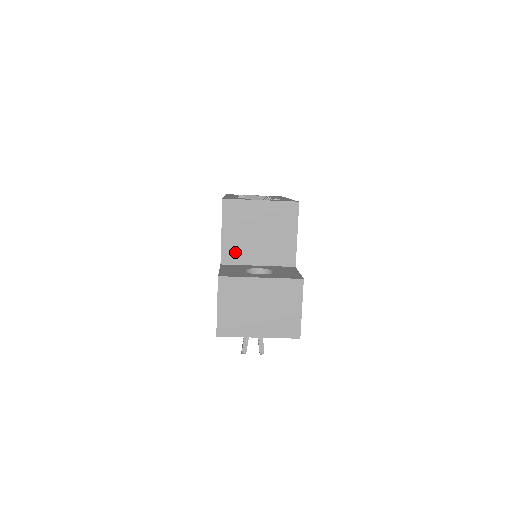
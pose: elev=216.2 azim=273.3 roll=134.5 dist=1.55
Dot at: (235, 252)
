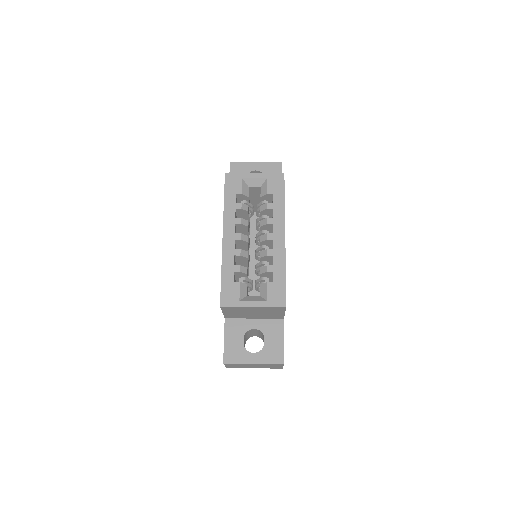
Dot at: (235, 316)
